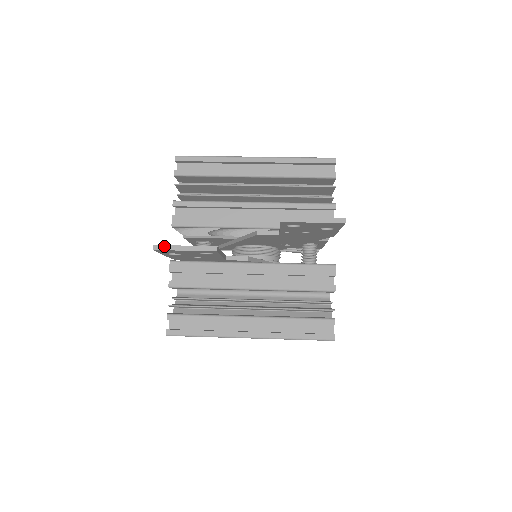
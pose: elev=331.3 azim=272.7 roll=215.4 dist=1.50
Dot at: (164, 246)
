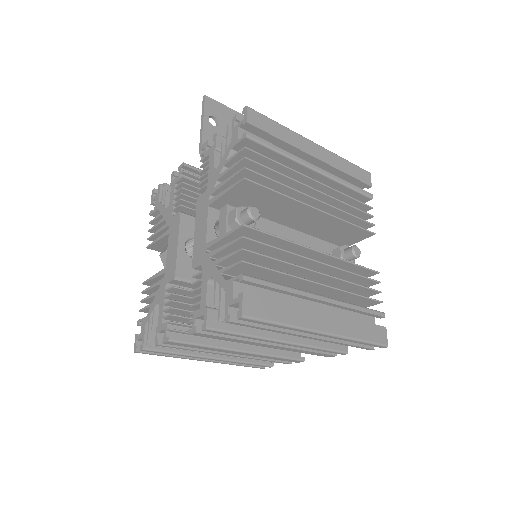
Dot at: (211, 100)
